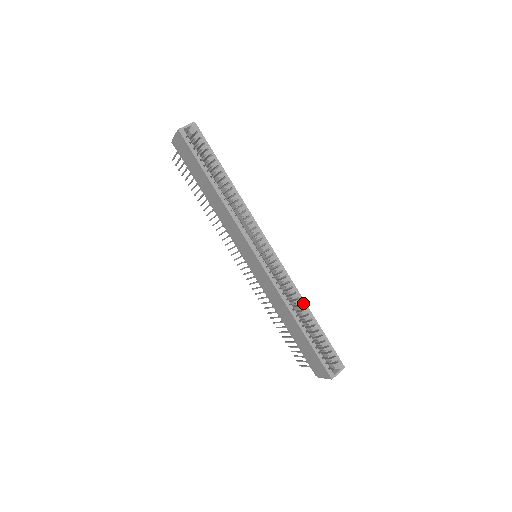
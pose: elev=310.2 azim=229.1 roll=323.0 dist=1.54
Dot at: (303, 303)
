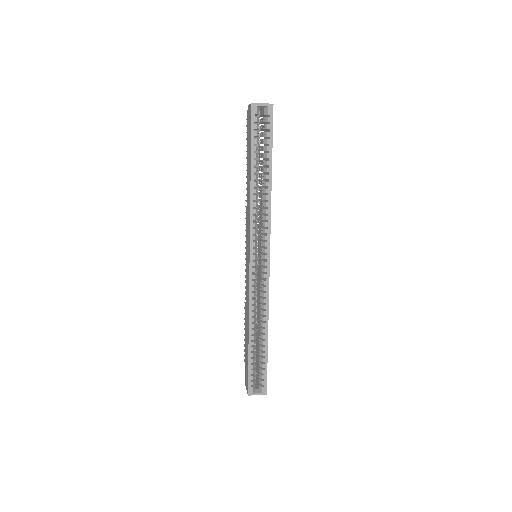
Dot at: (266, 323)
